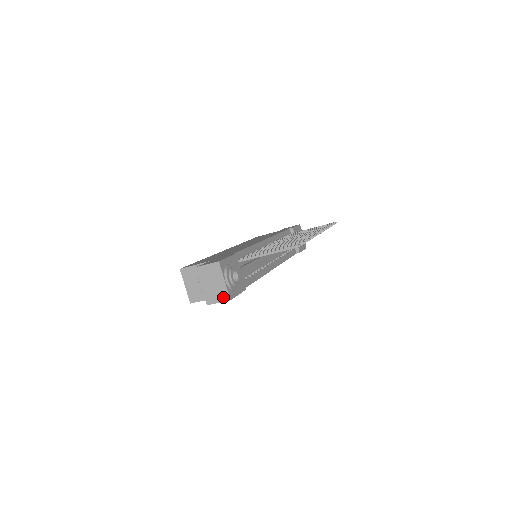
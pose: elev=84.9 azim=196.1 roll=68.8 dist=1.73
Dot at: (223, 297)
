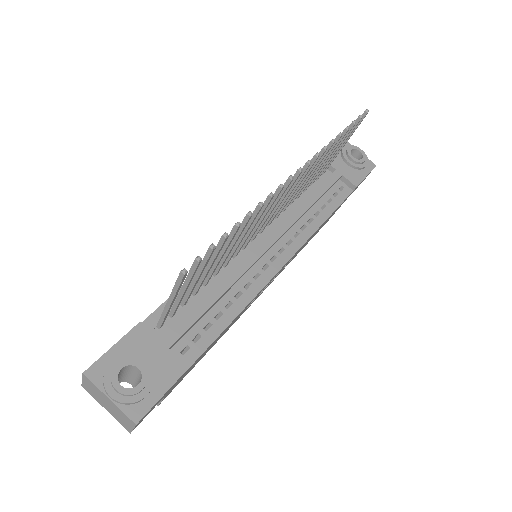
Dot at: (128, 421)
